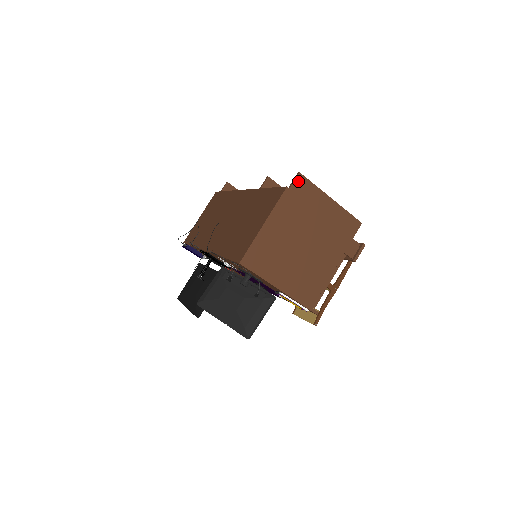
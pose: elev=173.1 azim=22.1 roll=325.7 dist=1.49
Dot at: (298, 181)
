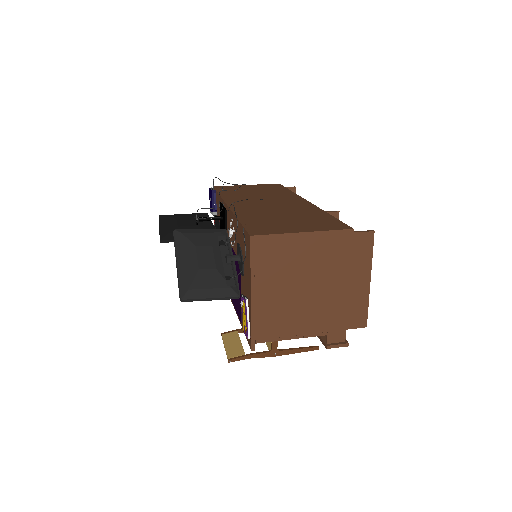
Dot at: (366, 236)
